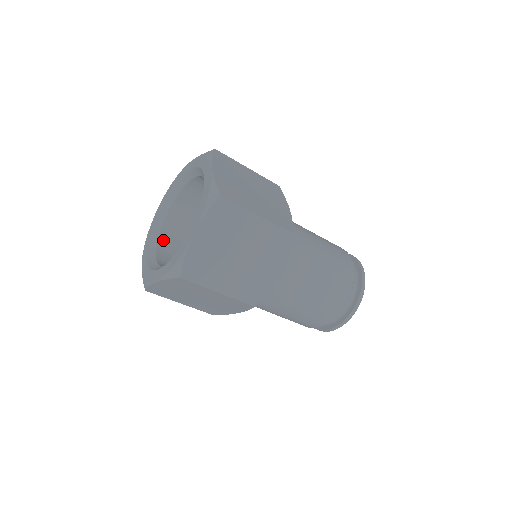
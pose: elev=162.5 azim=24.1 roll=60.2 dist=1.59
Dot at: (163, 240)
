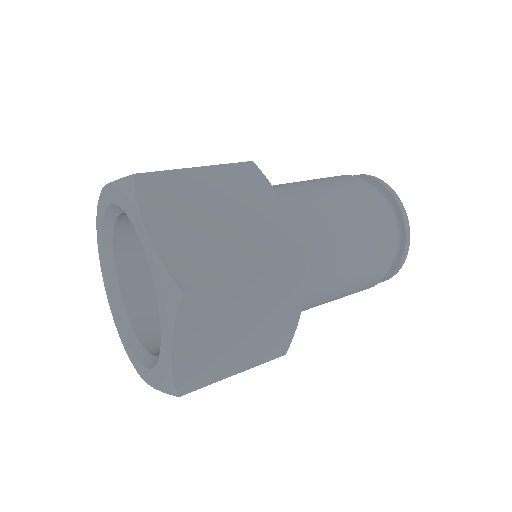
Dot at: (127, 287)
